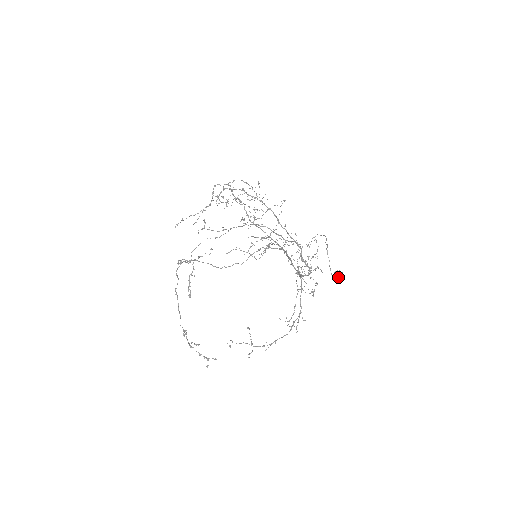
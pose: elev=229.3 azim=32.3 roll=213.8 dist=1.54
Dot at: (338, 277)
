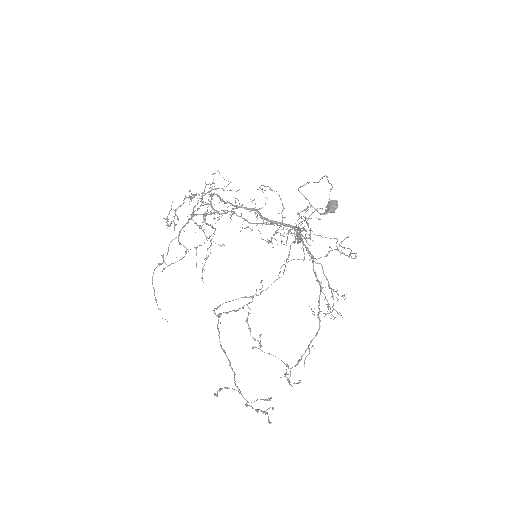
Dot at: (327, 210)
